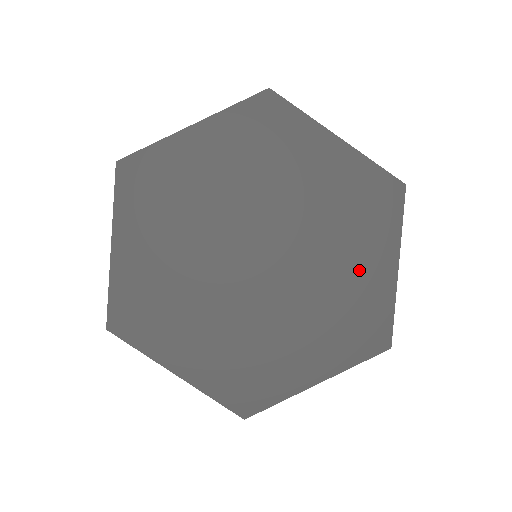
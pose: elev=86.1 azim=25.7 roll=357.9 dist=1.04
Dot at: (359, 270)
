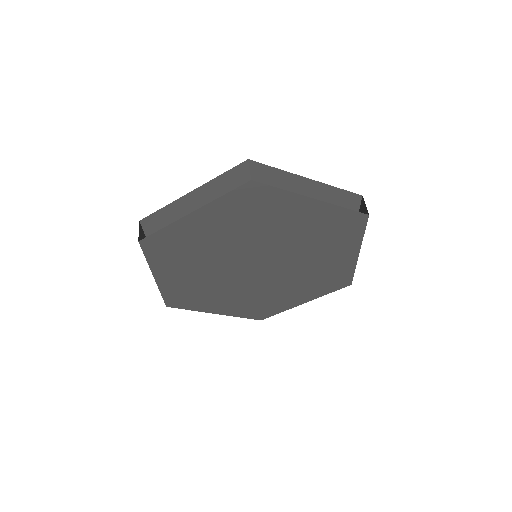
Dot at: (331, 259)
